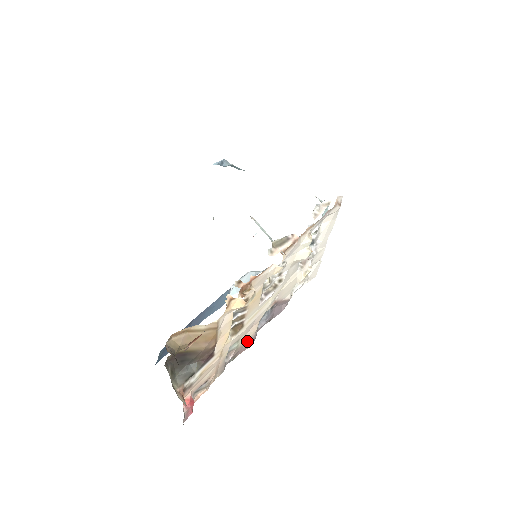
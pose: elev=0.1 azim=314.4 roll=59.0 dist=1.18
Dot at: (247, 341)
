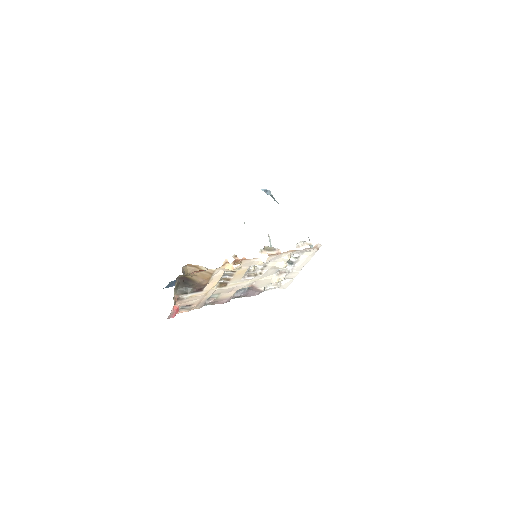
Dot at: (224, 298)
